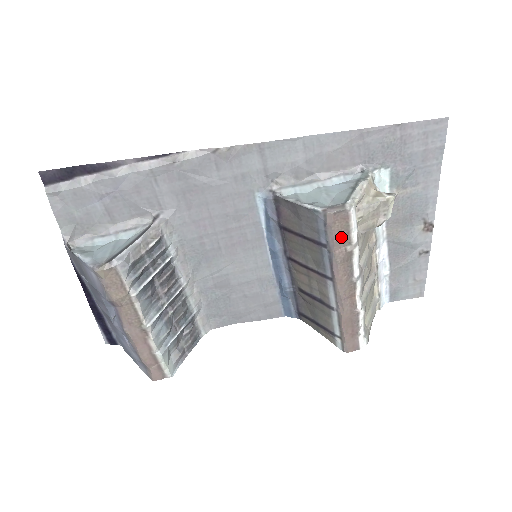
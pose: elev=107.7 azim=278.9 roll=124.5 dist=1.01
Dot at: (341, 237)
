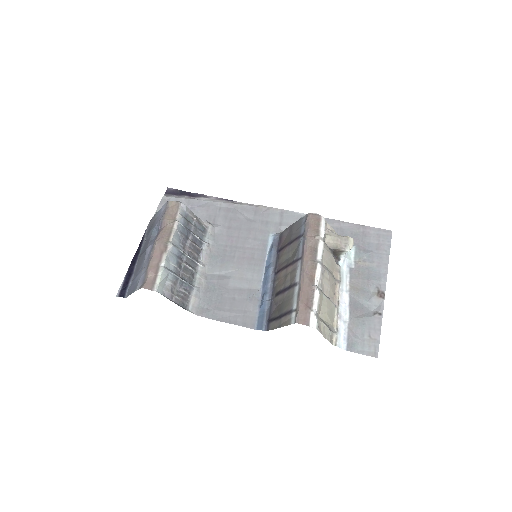
Dot at: (313, 229)
